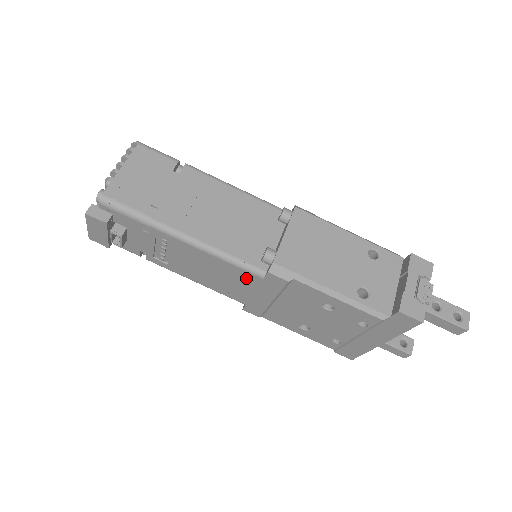
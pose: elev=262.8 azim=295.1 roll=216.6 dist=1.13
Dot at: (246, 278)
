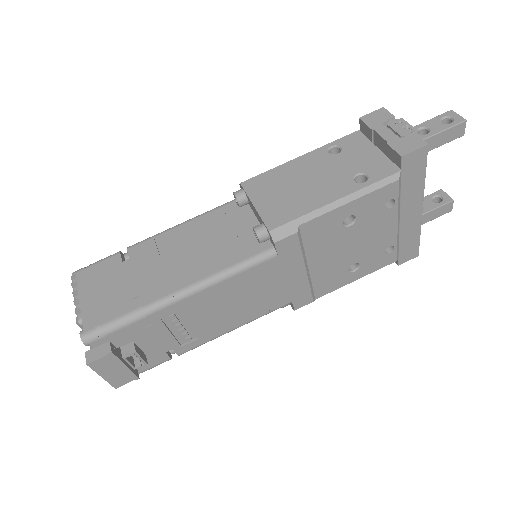
Dot at: (265, 272)
